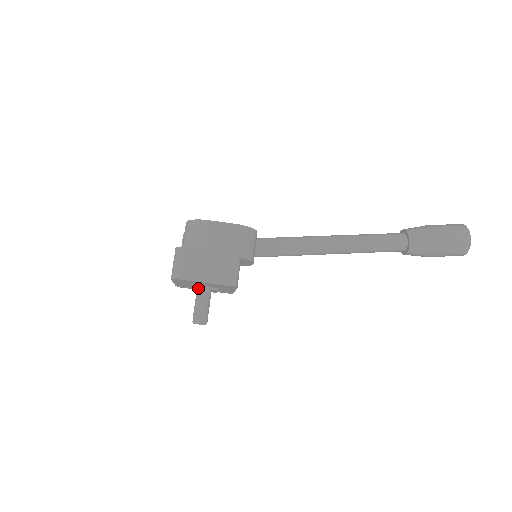
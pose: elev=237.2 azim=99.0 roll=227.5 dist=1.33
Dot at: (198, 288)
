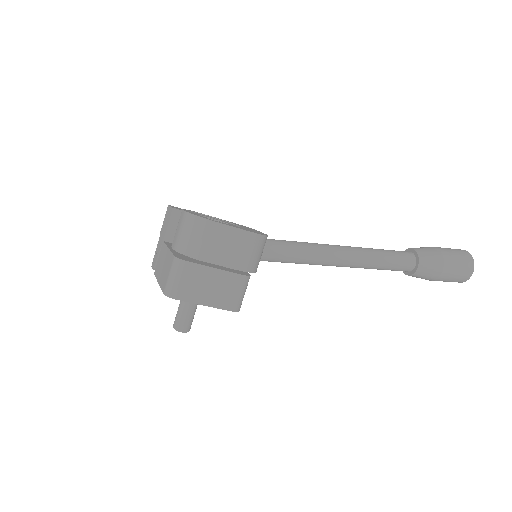
Dot at: occluded
